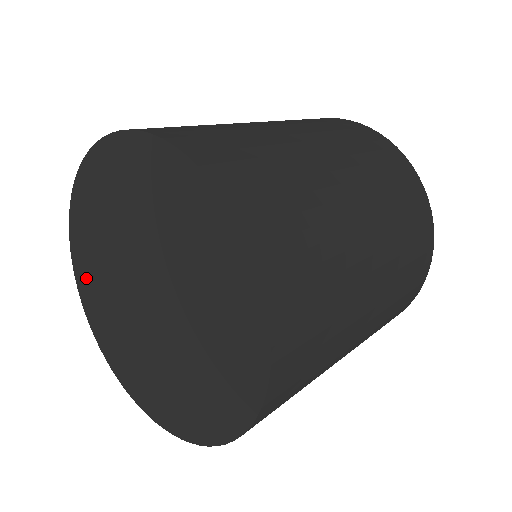
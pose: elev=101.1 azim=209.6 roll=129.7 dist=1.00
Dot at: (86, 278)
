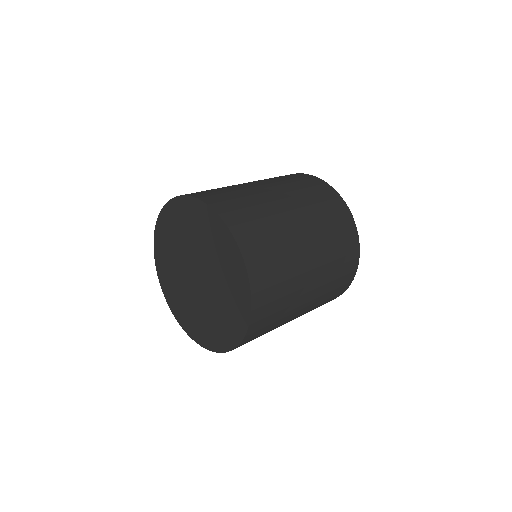
Dot at: (164, 275)
